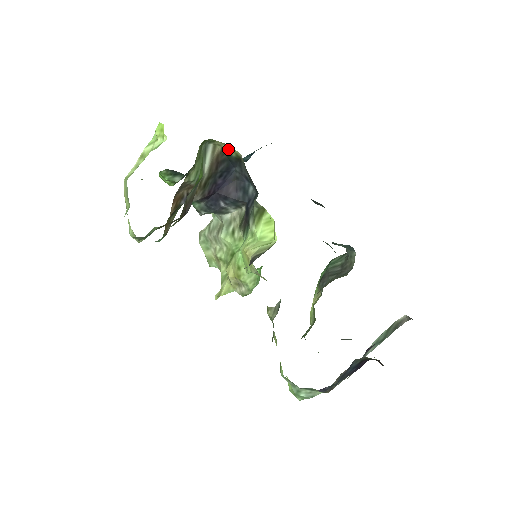
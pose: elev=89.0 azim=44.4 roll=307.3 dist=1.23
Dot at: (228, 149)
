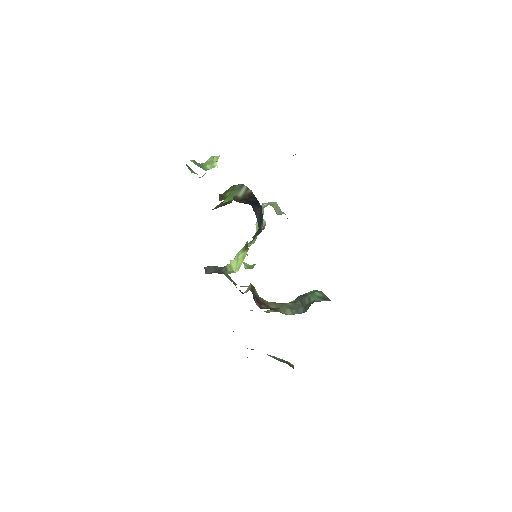
Dot at: occluded
